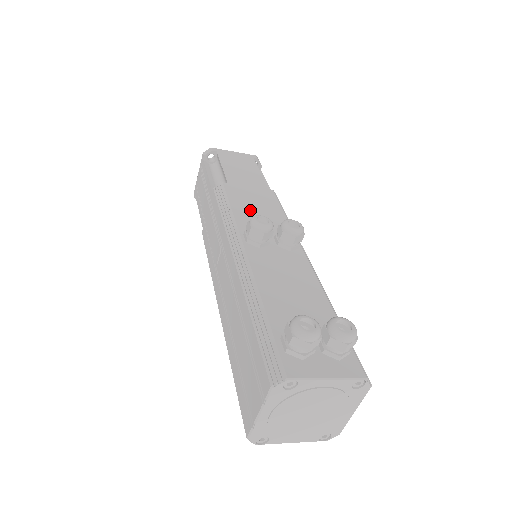
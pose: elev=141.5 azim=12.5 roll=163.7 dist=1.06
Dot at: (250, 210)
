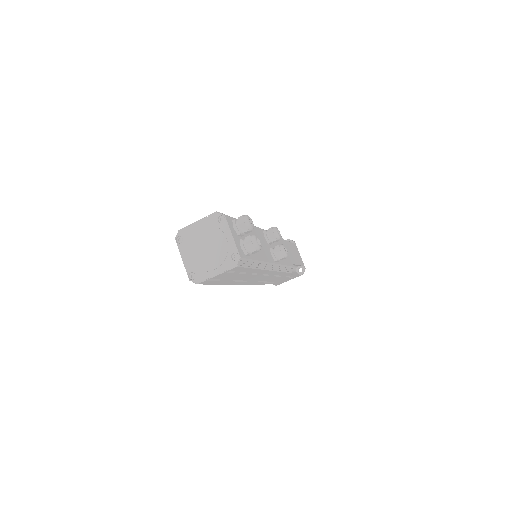
Dot at: (278, 244)
